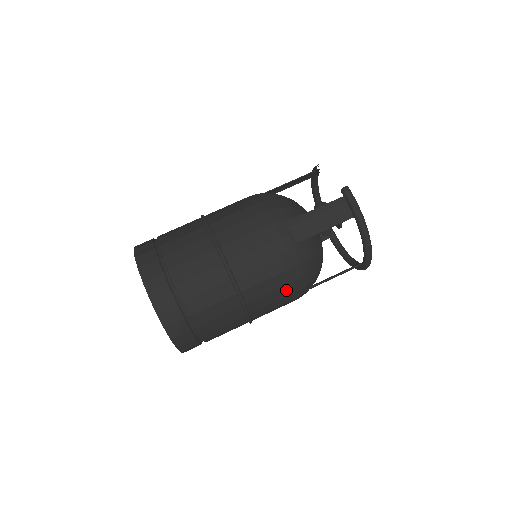
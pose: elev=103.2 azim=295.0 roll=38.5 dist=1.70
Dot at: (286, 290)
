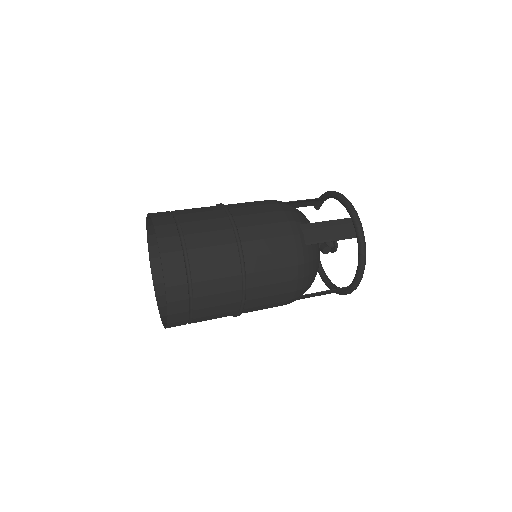
Dot at: (267, 208)
